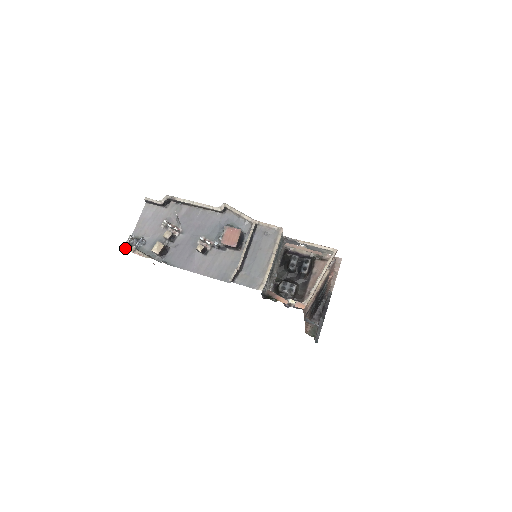
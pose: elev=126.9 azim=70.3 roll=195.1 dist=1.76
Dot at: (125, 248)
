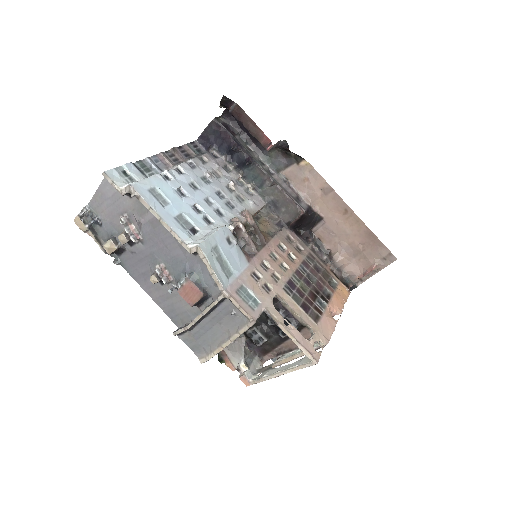
Dot at: (76, 223)
